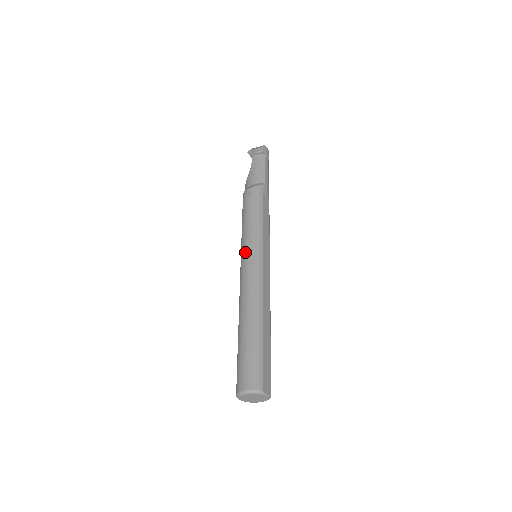
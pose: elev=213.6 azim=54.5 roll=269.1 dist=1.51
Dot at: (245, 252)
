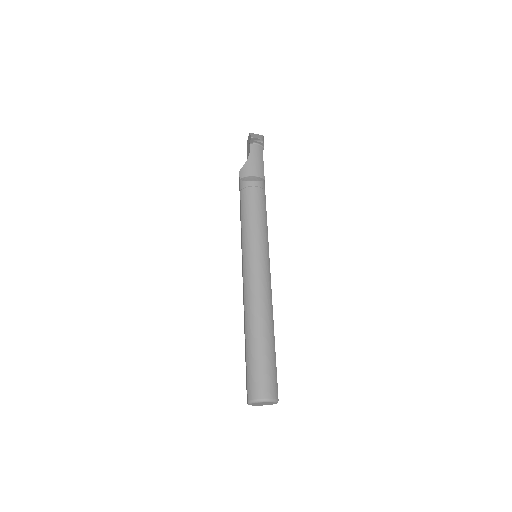
Dot at: (255, 252)
